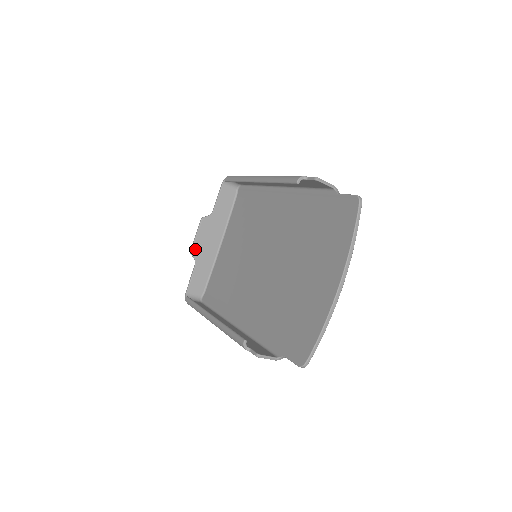
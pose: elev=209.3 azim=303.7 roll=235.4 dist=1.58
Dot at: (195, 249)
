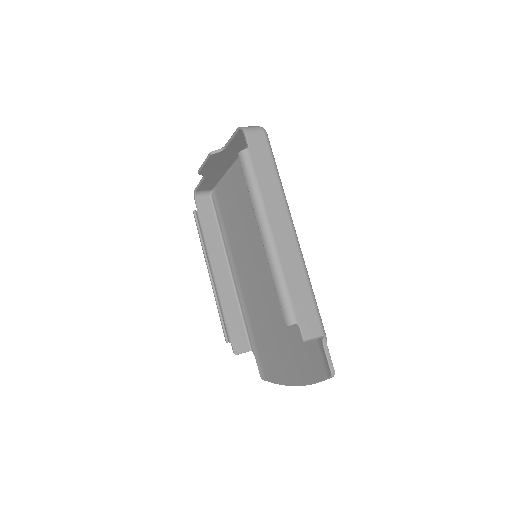
Dot at: (203, 171)
